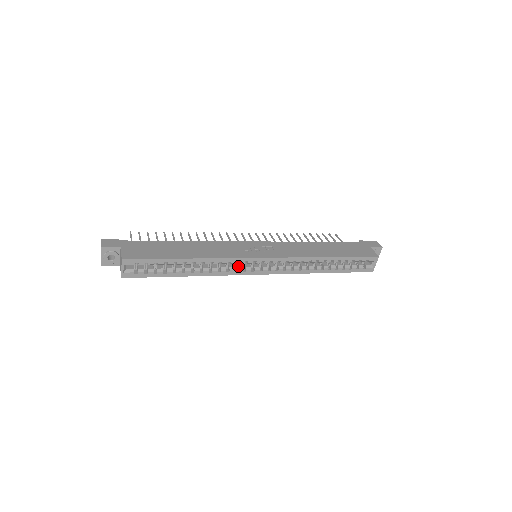
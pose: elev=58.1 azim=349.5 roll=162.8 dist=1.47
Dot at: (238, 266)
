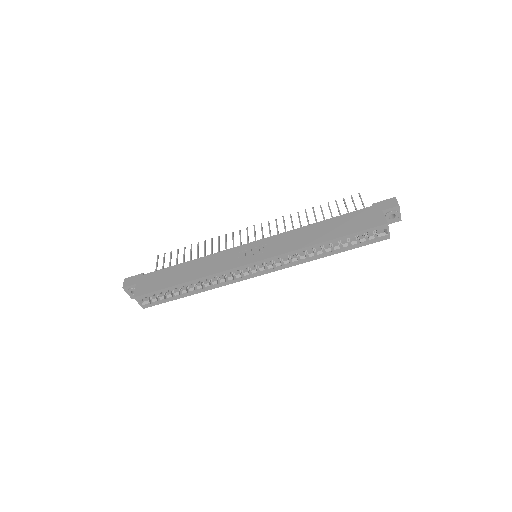
Dot at: (236, 274)
